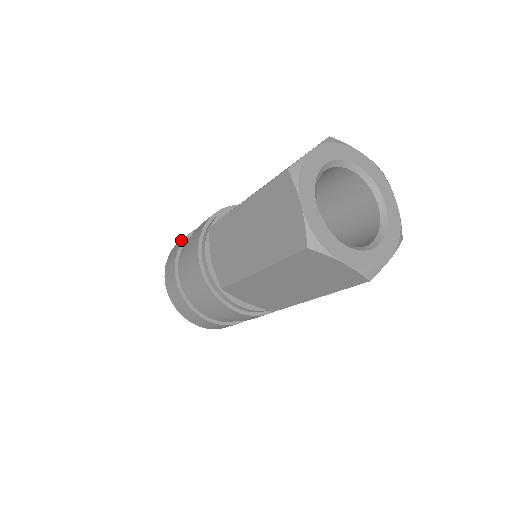
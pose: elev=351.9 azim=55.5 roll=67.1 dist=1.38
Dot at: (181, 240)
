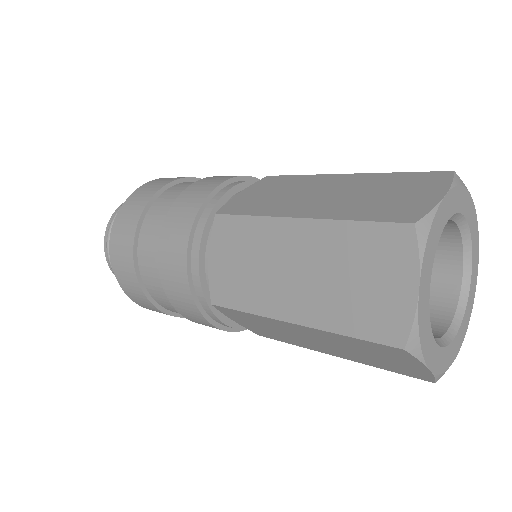
Dot at: (148, 190)
